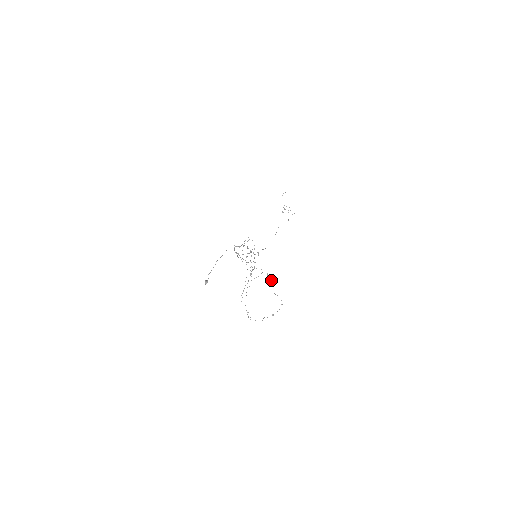
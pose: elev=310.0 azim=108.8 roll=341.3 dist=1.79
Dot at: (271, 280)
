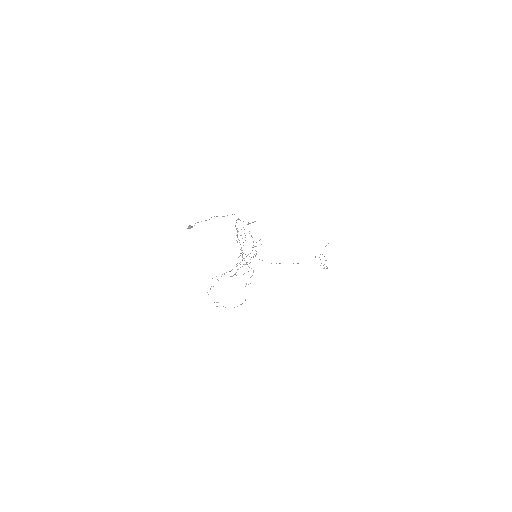
Dot at: occluded
